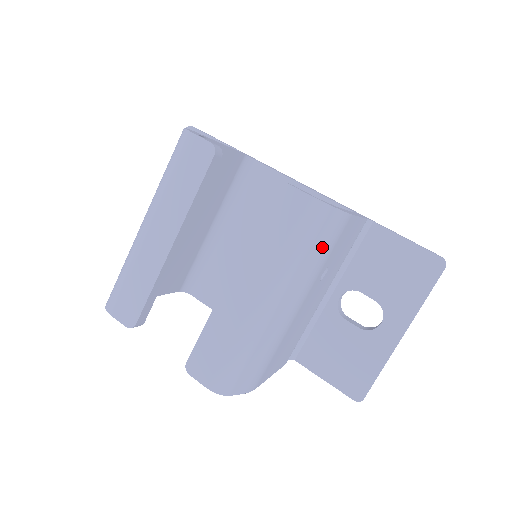
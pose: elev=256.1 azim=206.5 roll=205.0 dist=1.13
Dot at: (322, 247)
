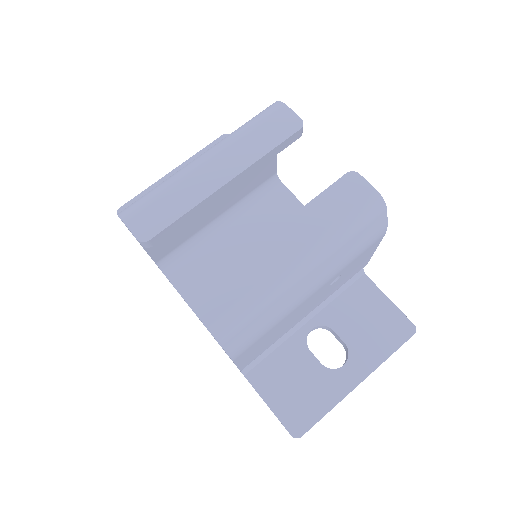
Dot at: (360, 243)
